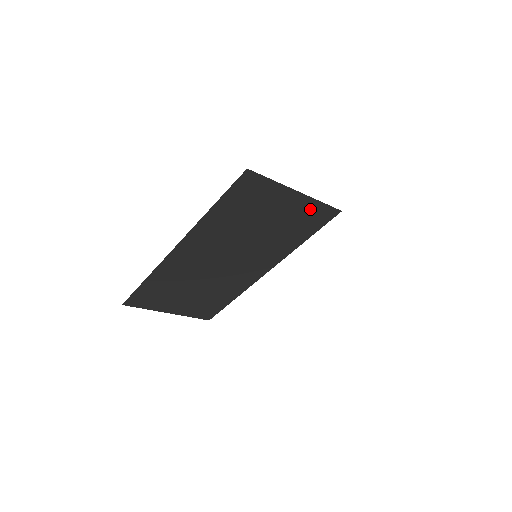
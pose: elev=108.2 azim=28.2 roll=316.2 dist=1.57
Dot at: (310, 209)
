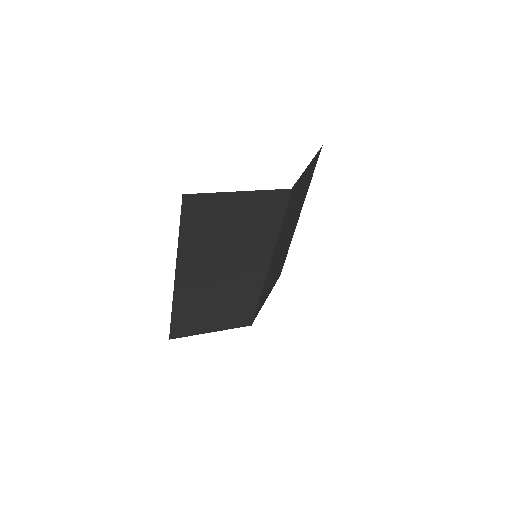
Dot at: (262, 200)
